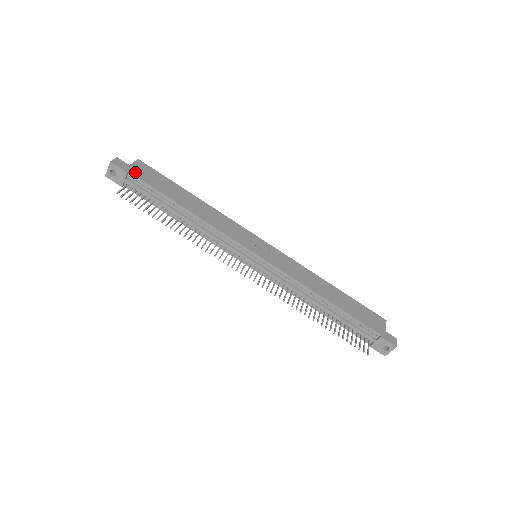
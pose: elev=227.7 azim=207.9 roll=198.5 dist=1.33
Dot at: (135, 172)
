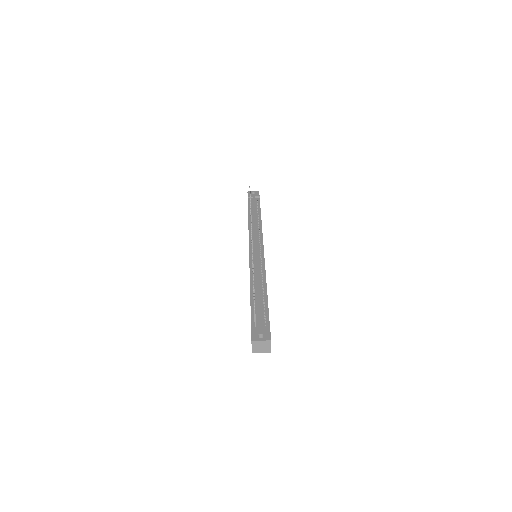
Dot at: occluded
